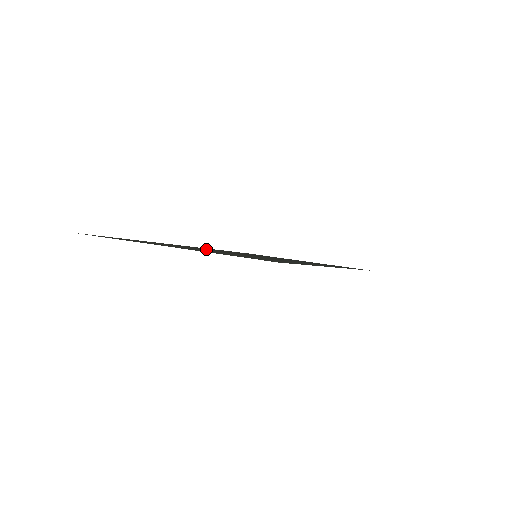
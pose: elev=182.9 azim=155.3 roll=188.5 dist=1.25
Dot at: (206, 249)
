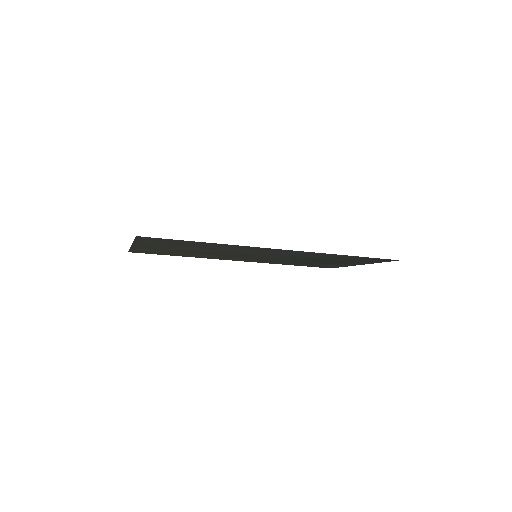
Dot at: (222, 256)
